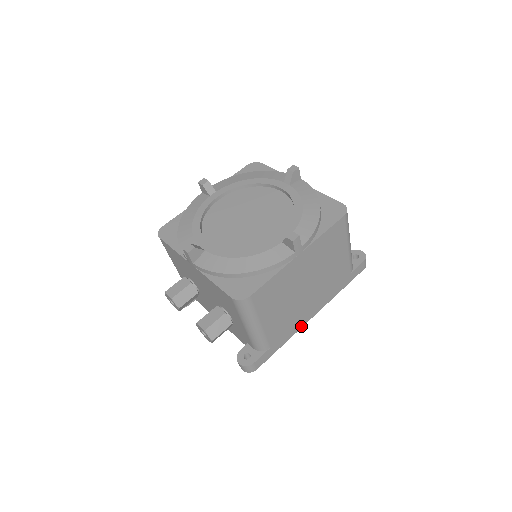
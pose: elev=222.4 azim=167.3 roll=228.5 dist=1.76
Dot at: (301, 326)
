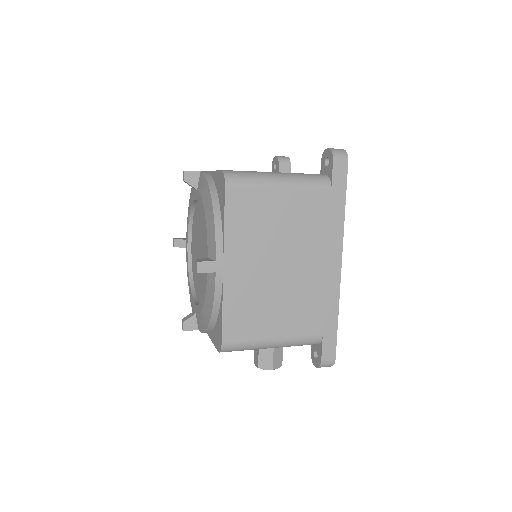
Dot at: (337, 285)
